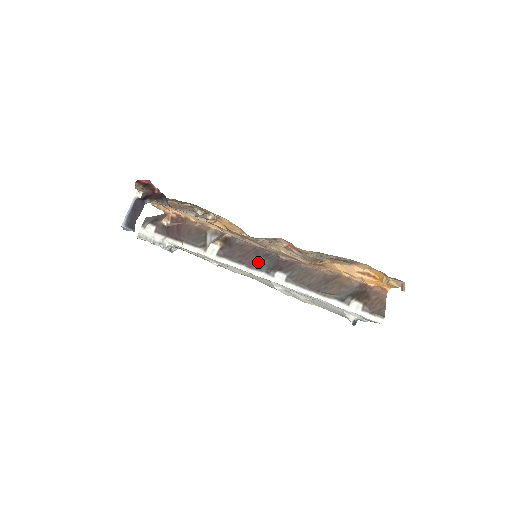
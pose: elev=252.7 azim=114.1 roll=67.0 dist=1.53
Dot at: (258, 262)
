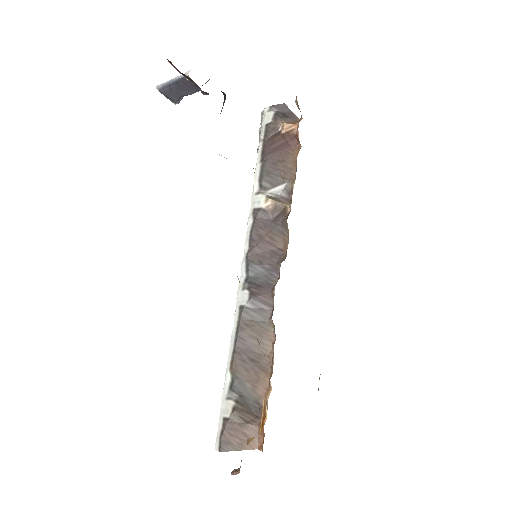
Dot at: (258, 262)
